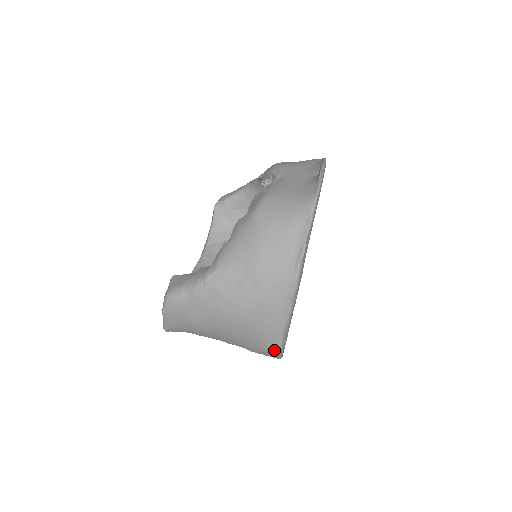
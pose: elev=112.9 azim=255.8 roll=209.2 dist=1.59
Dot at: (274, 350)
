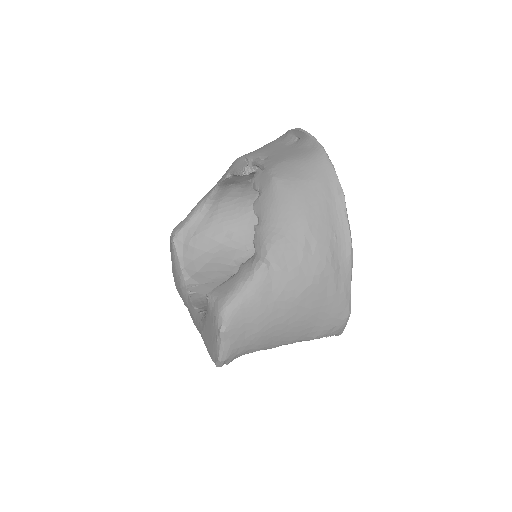
Dot at: (344, 317)
